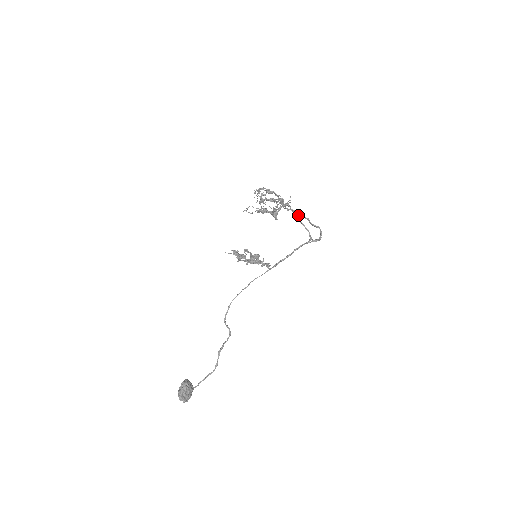
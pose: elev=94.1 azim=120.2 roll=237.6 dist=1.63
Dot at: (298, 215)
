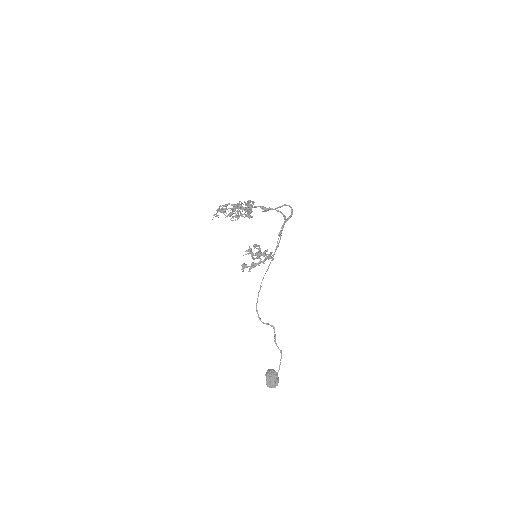
Dot at: (261, 208)
